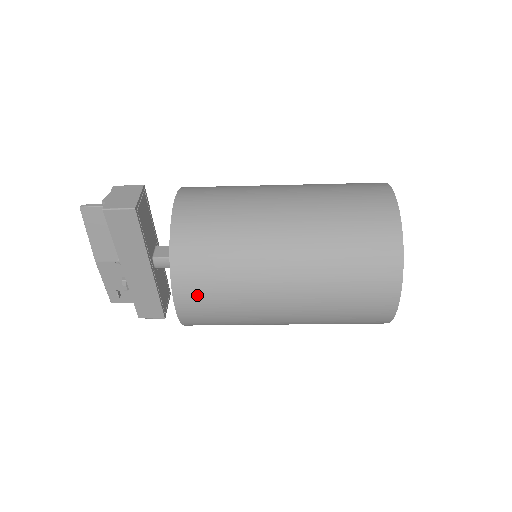
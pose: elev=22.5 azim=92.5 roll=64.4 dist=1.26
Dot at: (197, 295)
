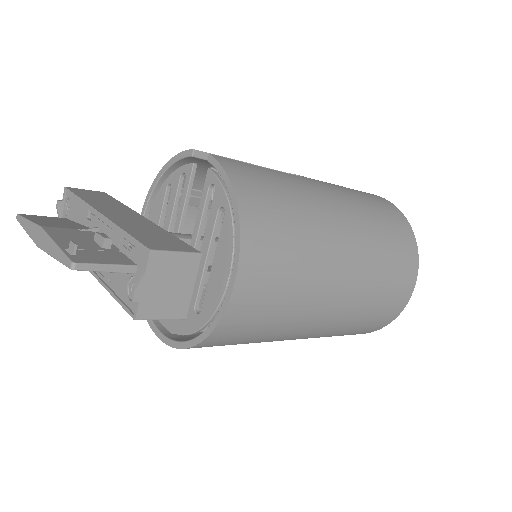
Dot at: occluded
